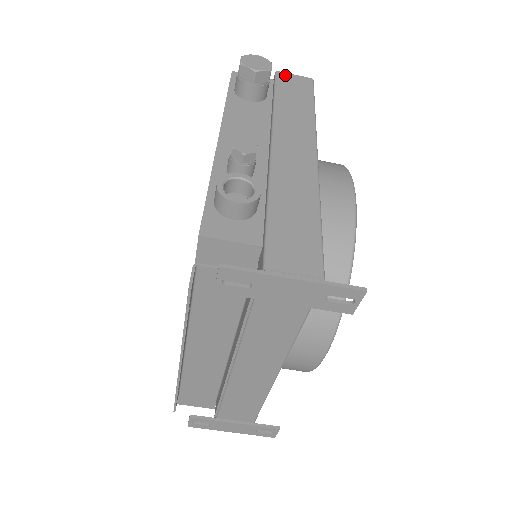
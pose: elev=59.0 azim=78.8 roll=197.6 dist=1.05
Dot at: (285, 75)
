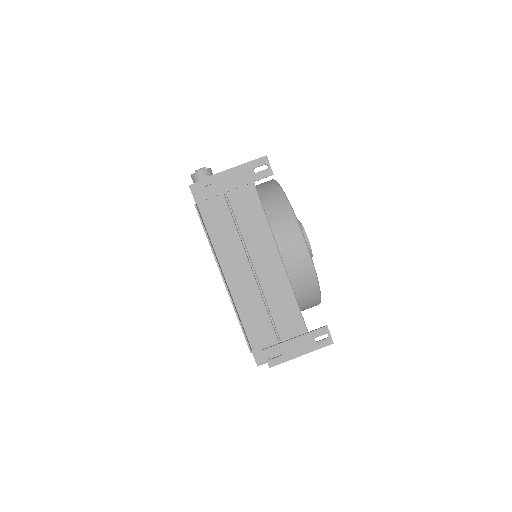
Dot at: occluded
